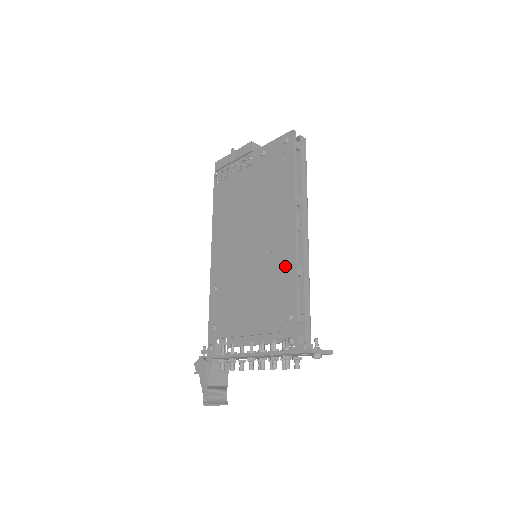
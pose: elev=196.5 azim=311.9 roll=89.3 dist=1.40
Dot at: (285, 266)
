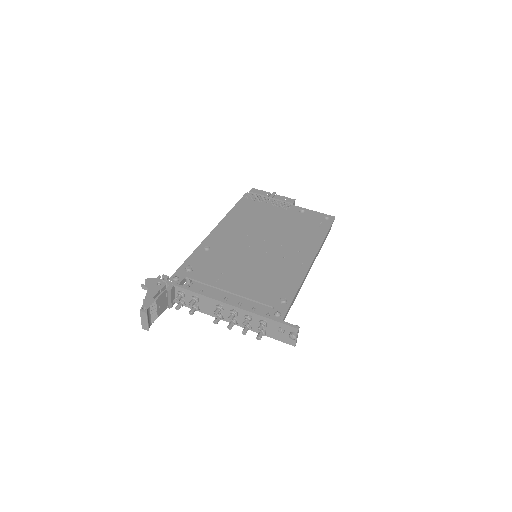
Dot at: (293, 273)
